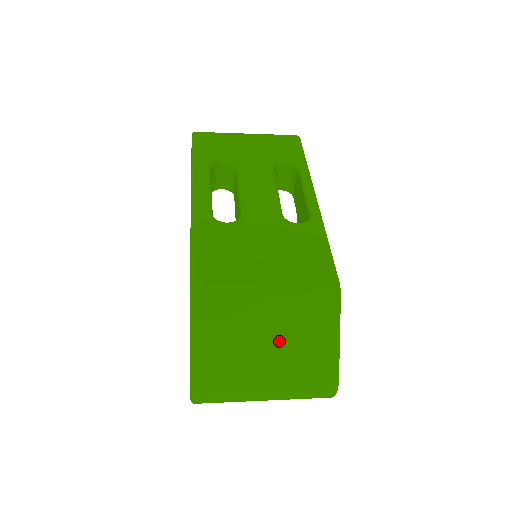
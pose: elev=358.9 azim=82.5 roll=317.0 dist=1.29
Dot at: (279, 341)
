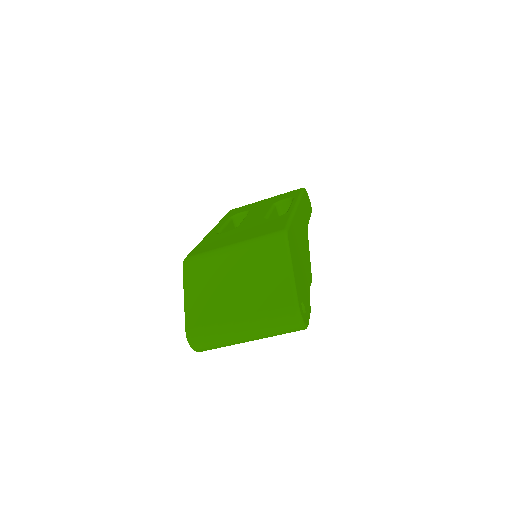
Dot at: (244, 281)
